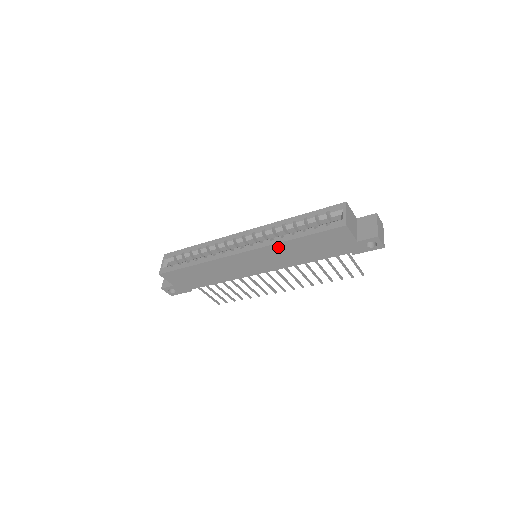
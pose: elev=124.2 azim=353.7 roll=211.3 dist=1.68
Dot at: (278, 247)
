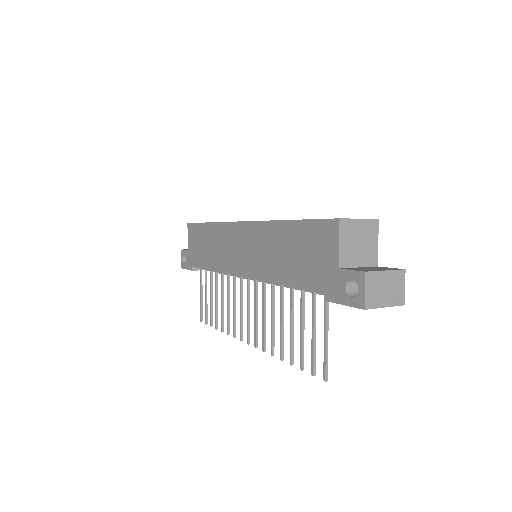
Dot at: (268, 229)
